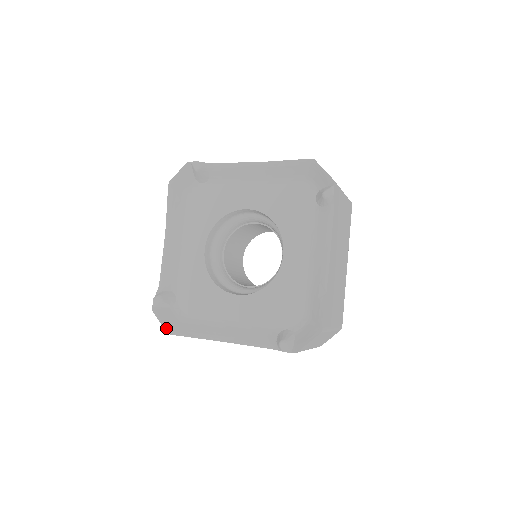
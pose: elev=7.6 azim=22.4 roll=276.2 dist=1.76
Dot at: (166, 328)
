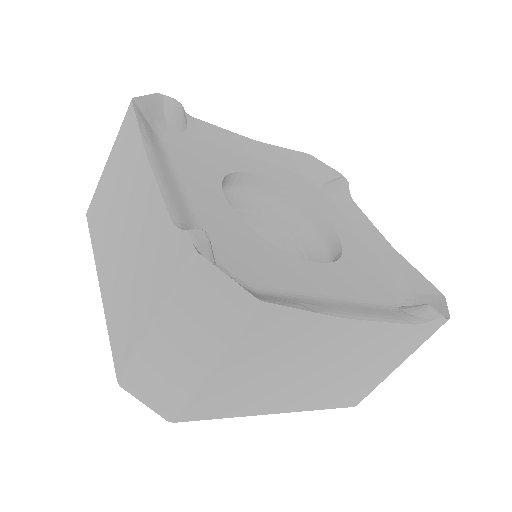
Dot at: (139, 99)
